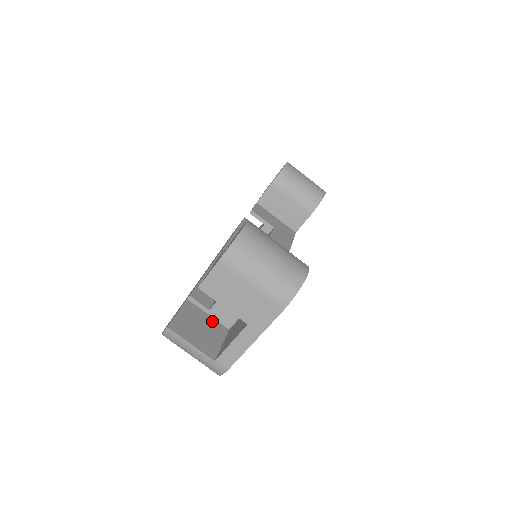
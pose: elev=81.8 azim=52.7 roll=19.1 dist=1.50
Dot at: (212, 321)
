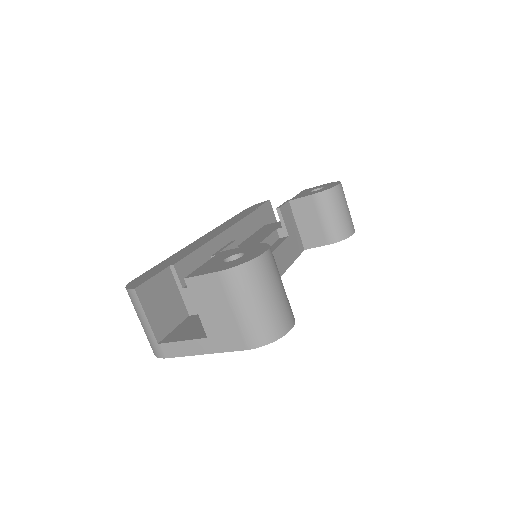
Dot at: (179, 300)
